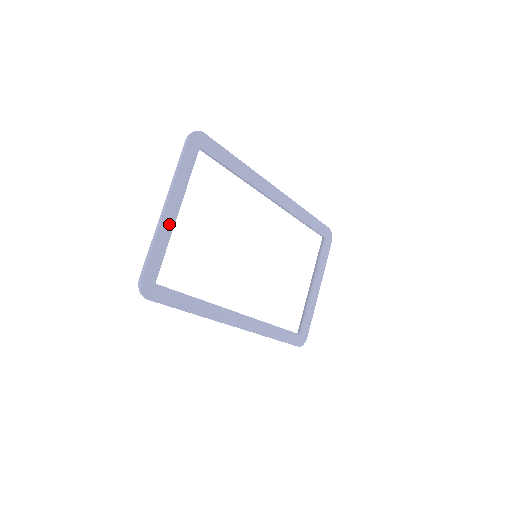
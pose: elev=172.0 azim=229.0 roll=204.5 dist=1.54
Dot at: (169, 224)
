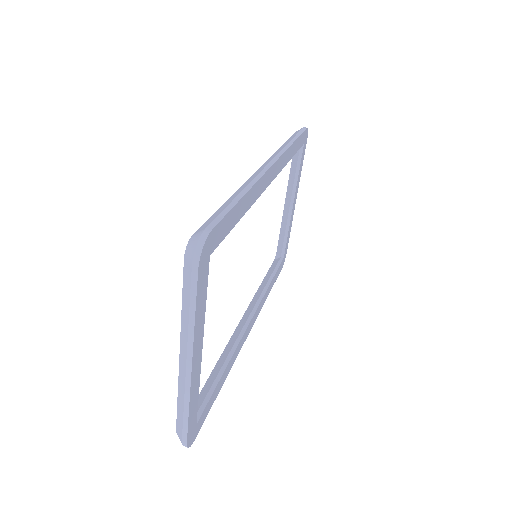
Dot at: (197, 372)
